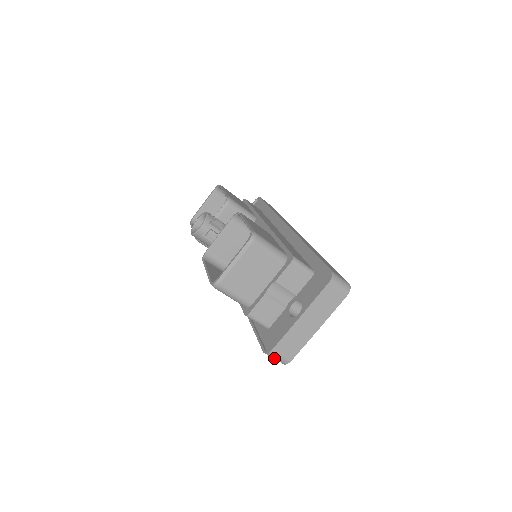
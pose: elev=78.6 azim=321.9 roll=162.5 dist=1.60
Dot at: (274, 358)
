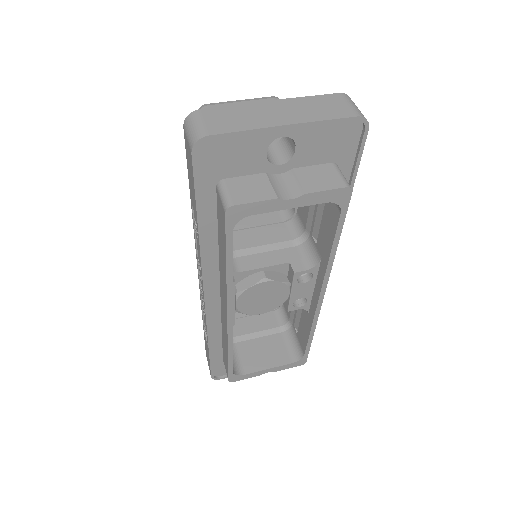
Dot at: (190, 128)
